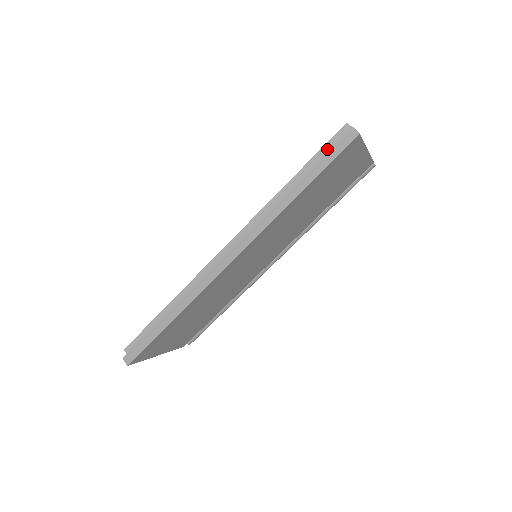
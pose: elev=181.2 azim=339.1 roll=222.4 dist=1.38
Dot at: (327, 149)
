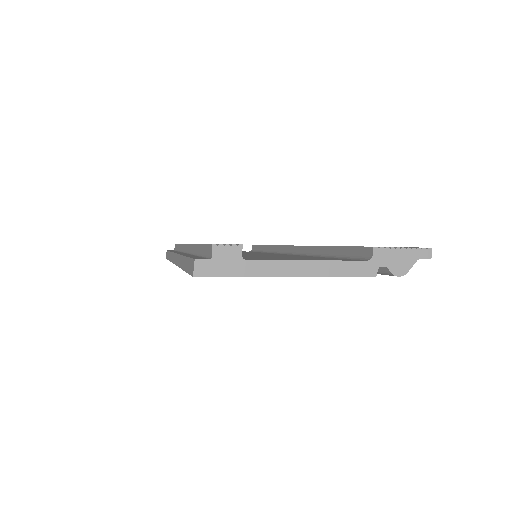
Dot at: (205, 251)
